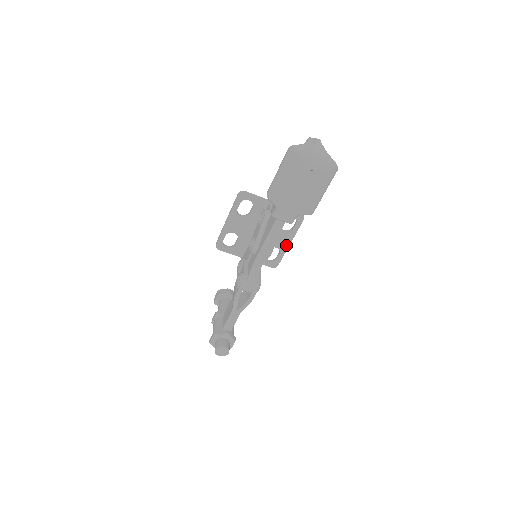
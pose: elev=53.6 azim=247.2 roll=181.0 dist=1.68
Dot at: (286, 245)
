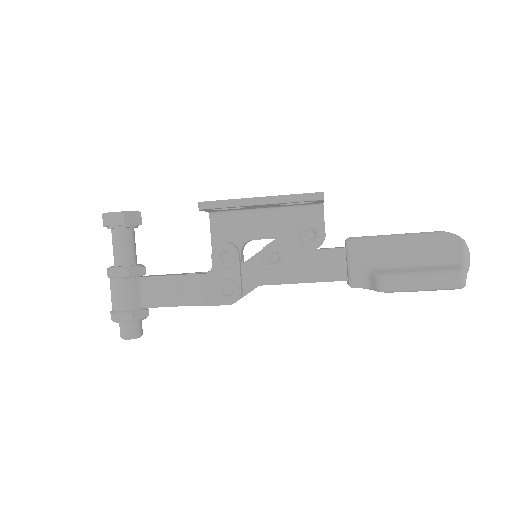
Dot at: occluded
